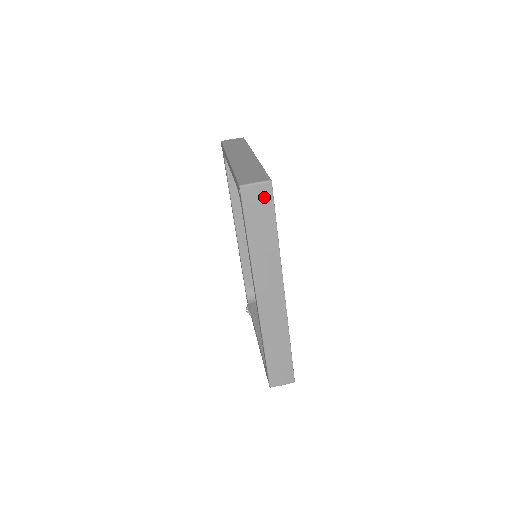
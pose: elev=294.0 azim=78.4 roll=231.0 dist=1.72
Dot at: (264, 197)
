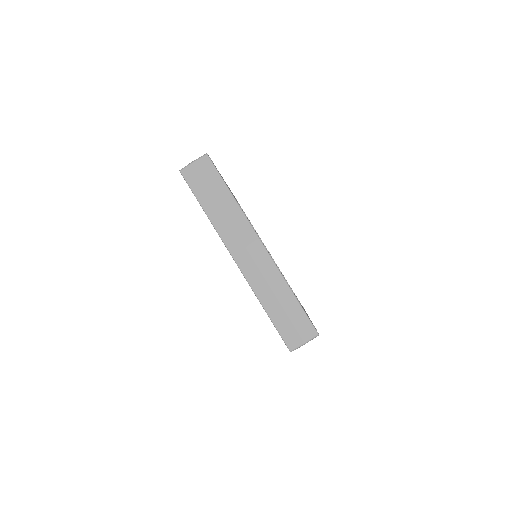
Dot at: occluded
